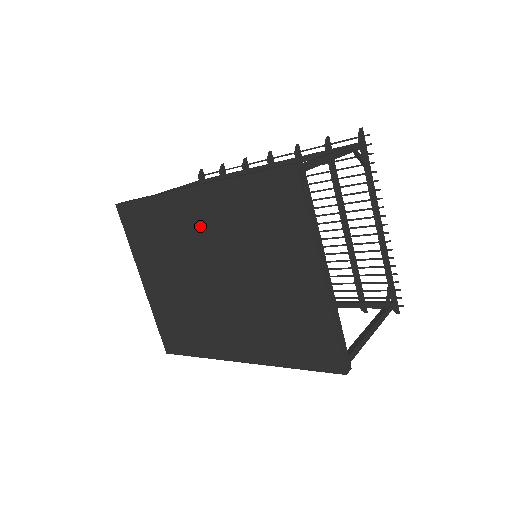
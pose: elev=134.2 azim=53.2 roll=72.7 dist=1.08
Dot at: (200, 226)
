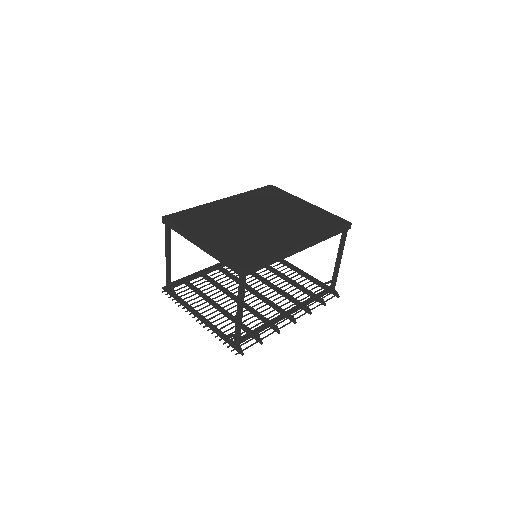
Dot at: (236, 207)
